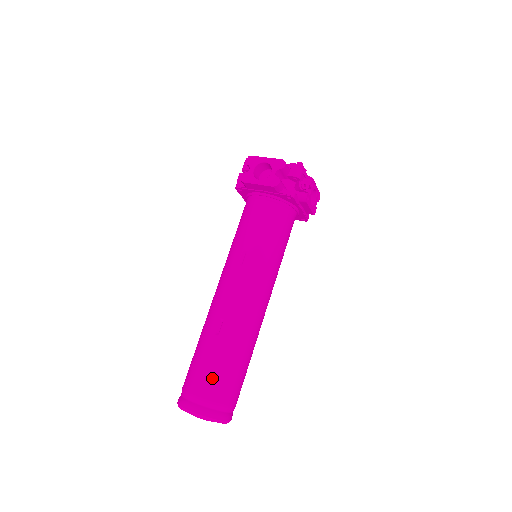
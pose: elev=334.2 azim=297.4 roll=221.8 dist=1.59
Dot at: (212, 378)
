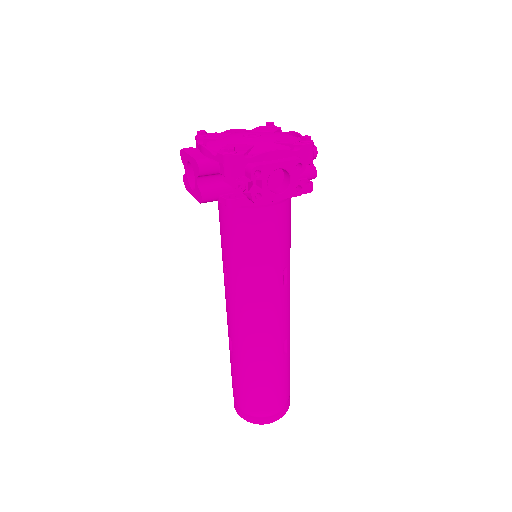
Dot at: (239, 391)
